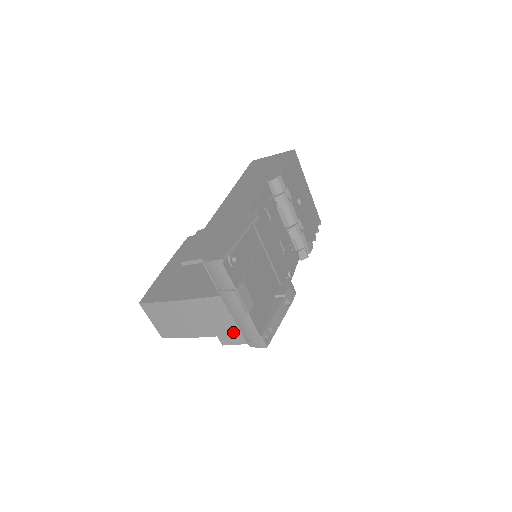
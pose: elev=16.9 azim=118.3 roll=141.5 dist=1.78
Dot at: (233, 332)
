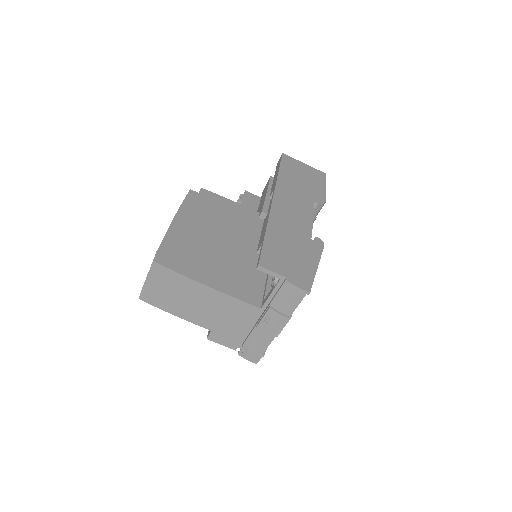
Dot at: (233, 336)
